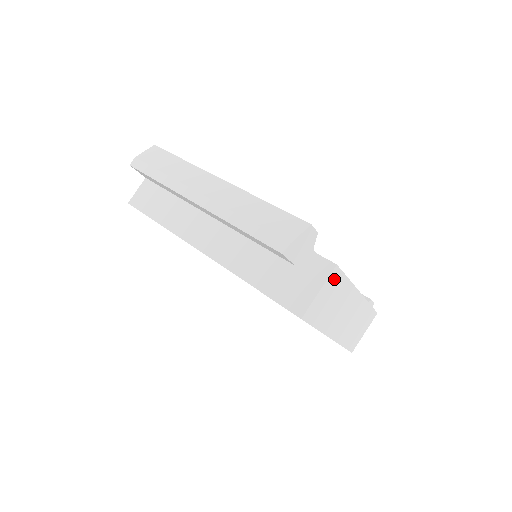
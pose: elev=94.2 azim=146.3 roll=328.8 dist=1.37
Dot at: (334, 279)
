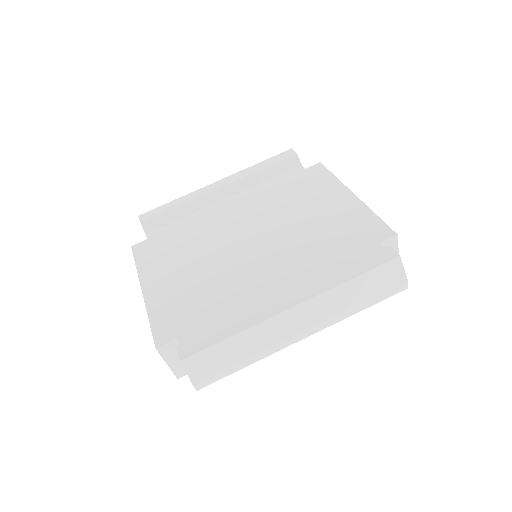
Dot at: occluded
